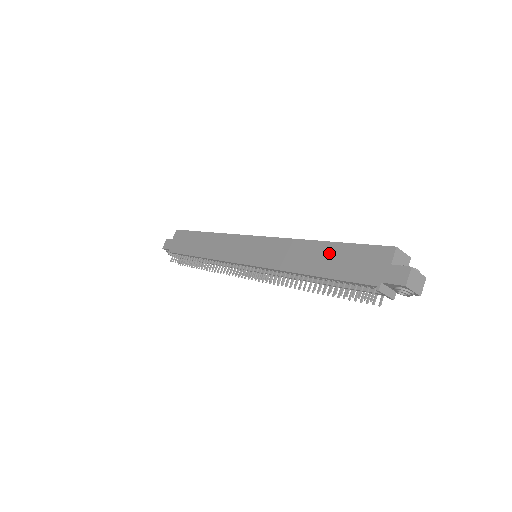
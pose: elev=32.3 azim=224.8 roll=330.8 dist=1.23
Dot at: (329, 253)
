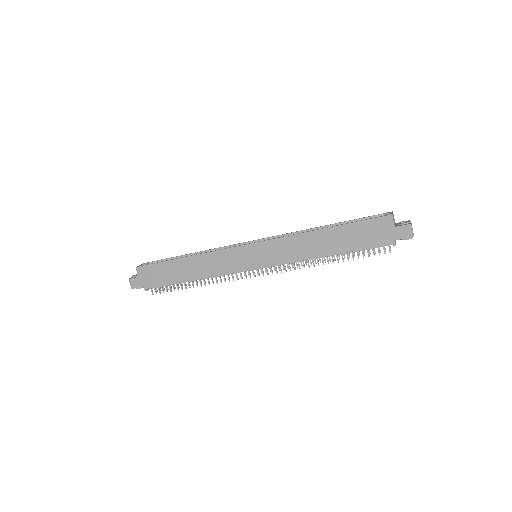
Dot at: (338, 235)
